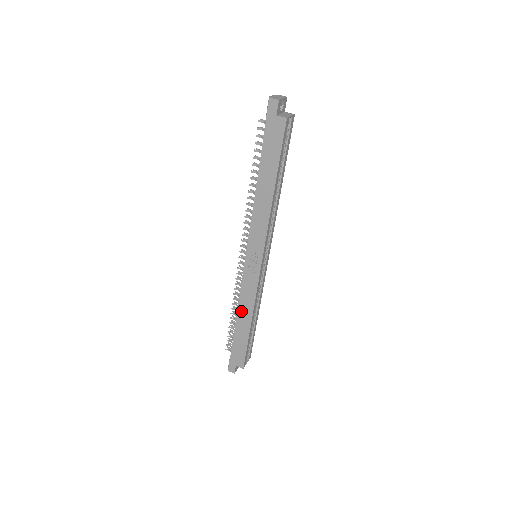
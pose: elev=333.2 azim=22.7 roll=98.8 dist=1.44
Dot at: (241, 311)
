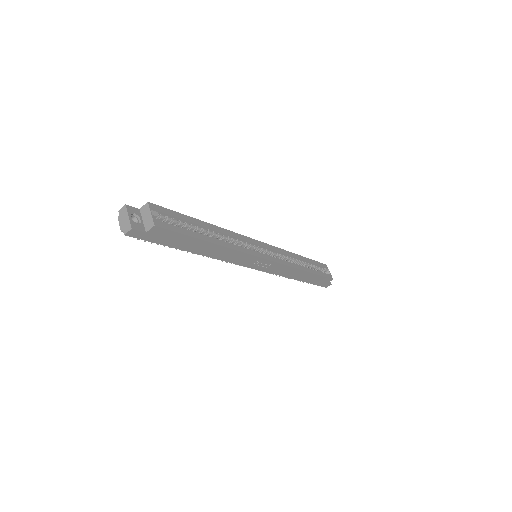
Dot at: (292, 276)
